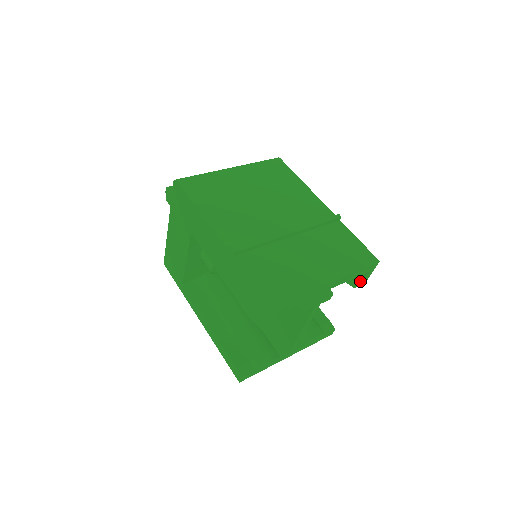
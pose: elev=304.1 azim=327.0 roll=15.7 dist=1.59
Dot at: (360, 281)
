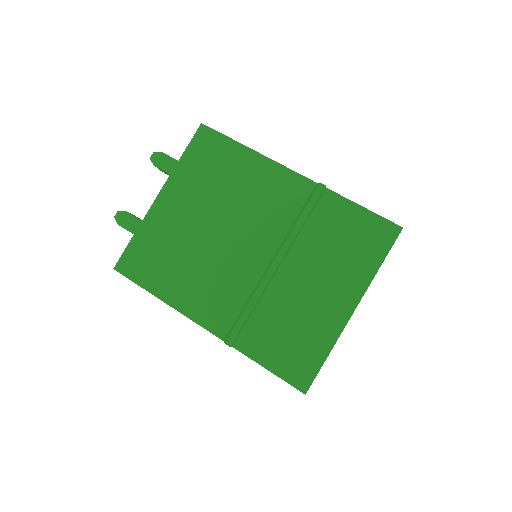
Dot at: occluded
